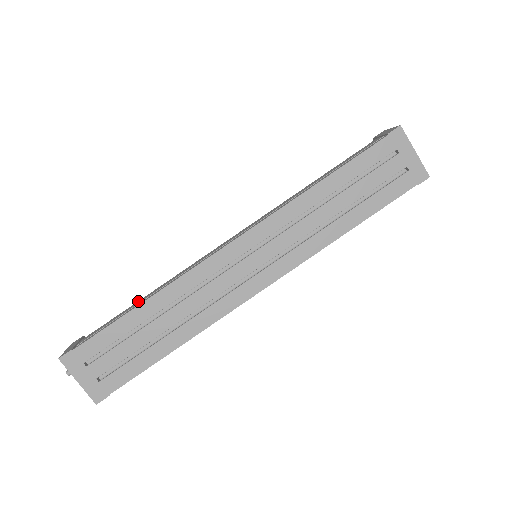
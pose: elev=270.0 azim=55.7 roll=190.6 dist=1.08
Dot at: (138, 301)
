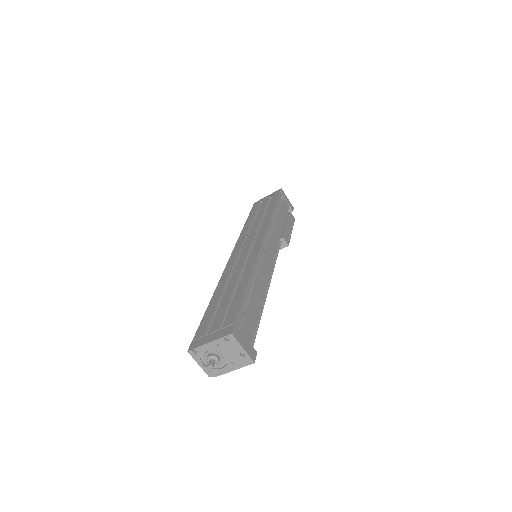
Dot at: occluded
